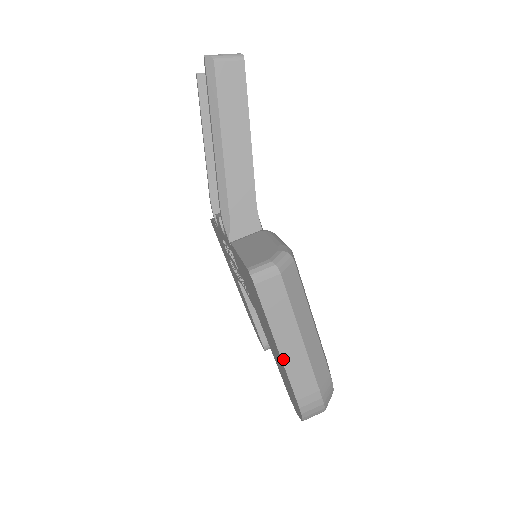
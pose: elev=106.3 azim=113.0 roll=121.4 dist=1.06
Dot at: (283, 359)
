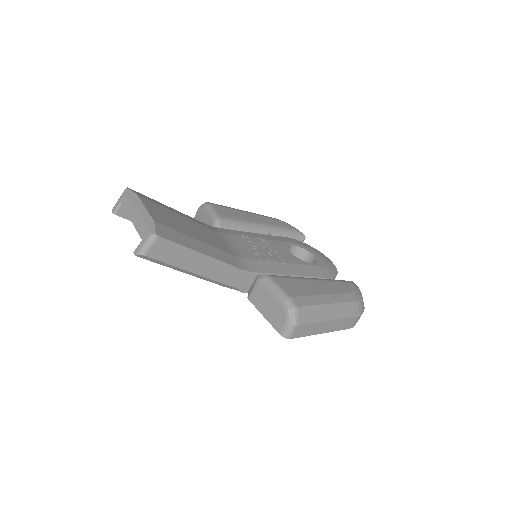
Dot at: (328, 332)
